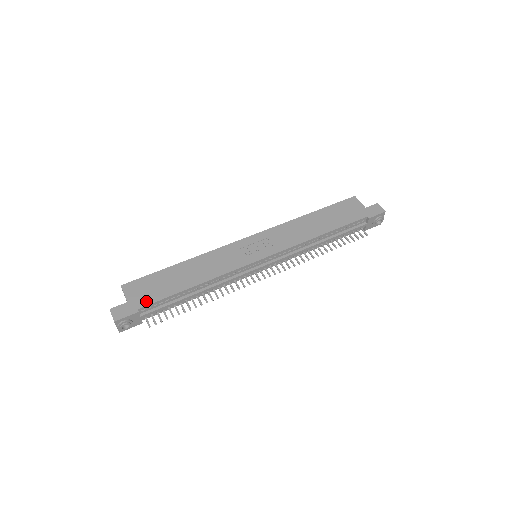
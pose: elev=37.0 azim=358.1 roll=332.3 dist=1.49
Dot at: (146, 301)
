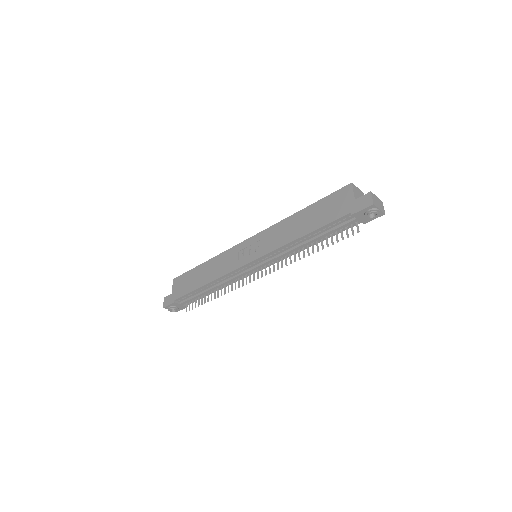
Dot at: (179, 294)
